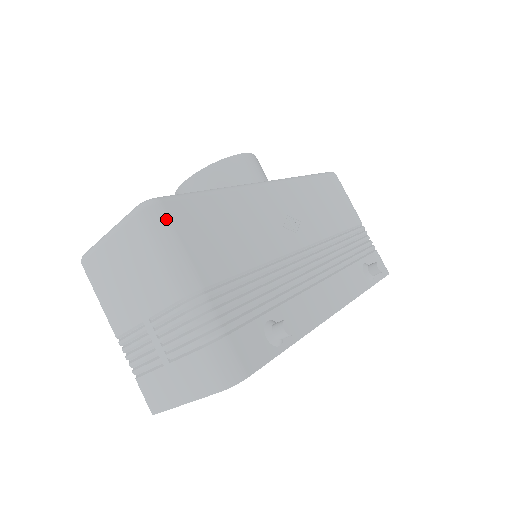
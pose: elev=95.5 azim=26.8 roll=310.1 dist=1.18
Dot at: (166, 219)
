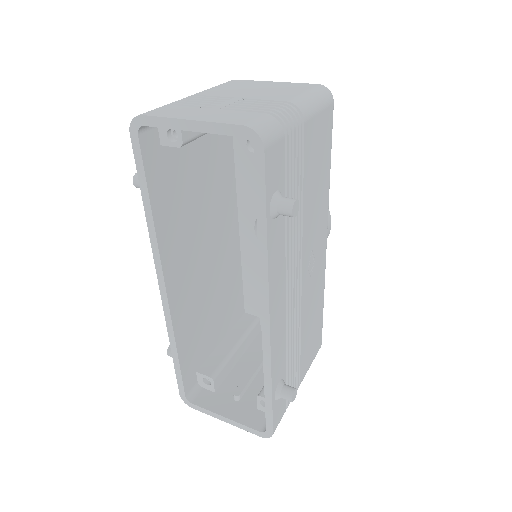
Dot at: (328, 102)
